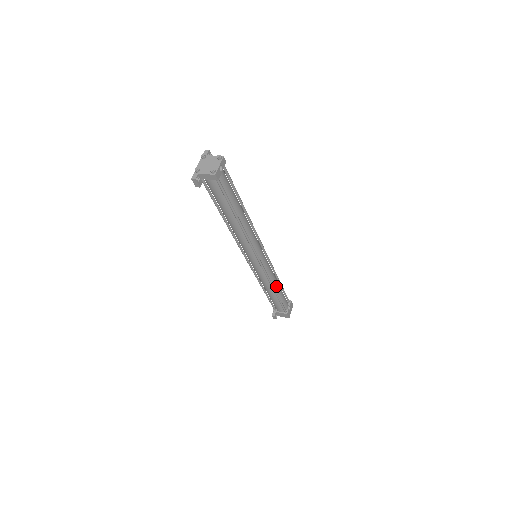
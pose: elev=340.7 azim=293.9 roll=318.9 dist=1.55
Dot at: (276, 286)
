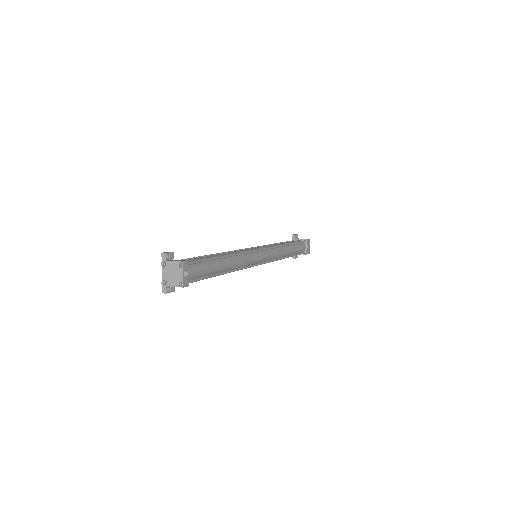
Dot at: (286, 253)
